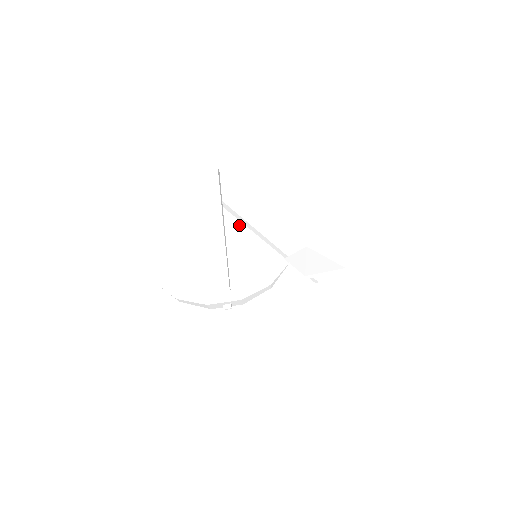
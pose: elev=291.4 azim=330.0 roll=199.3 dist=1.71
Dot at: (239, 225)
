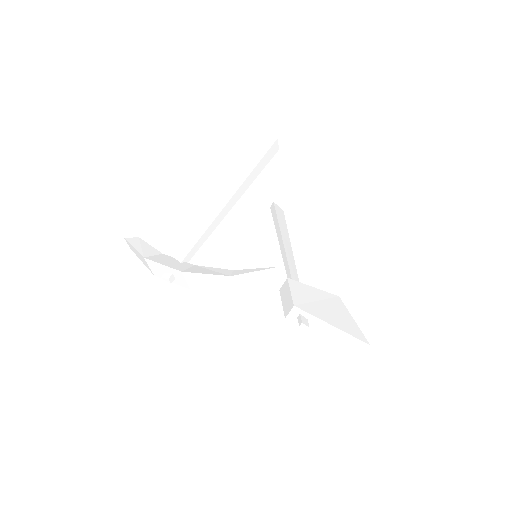
Dot at: (277, 234)
